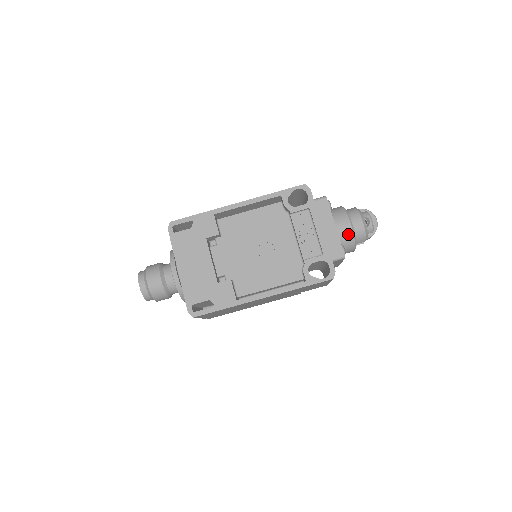
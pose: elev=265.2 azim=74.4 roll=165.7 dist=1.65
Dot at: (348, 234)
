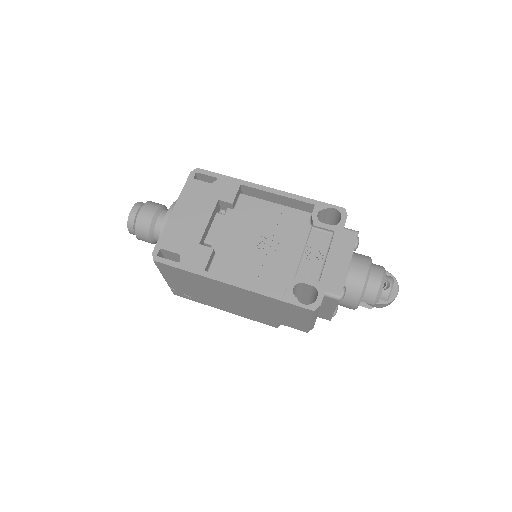
Dot at: (358, 282)
